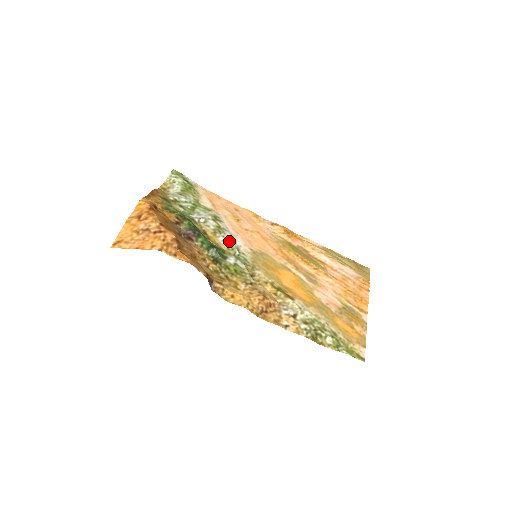
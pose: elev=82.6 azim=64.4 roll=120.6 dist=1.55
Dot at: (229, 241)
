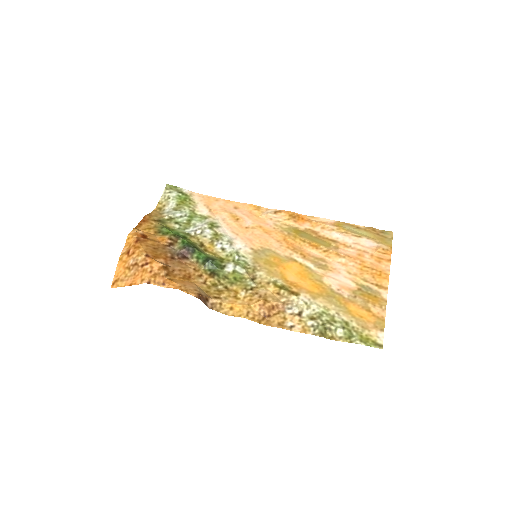
Dot at: (227, 247)
